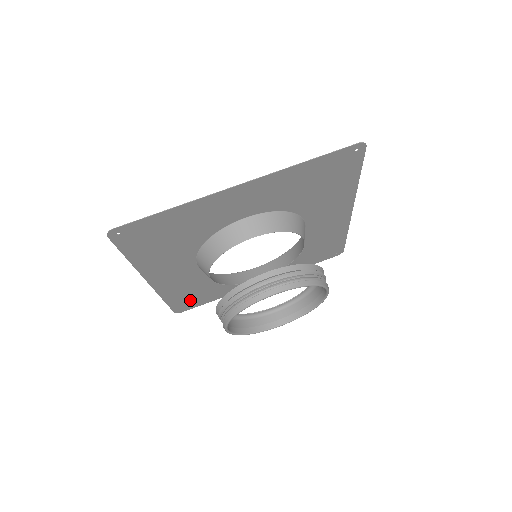
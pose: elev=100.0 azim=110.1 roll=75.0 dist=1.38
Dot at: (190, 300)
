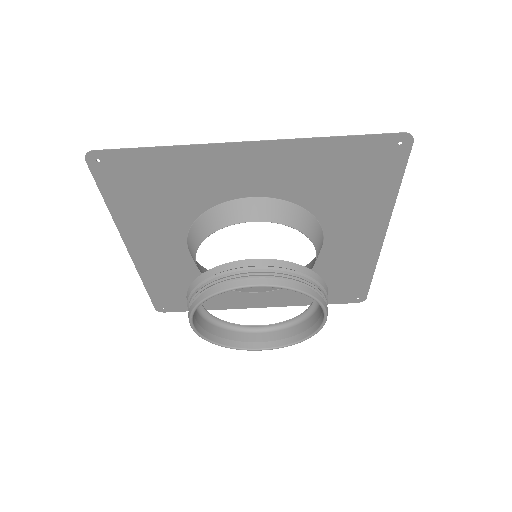
Dot at: (175, 298)
